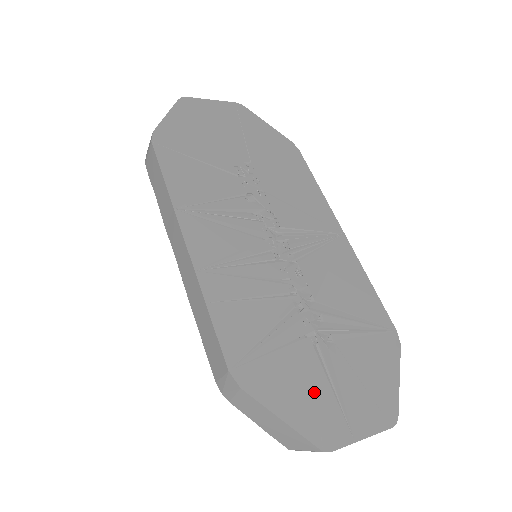
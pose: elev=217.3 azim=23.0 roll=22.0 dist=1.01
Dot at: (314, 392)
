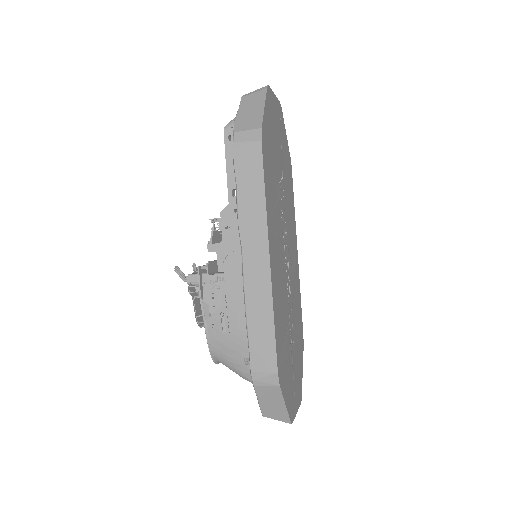
Dot at: (291, 384)
